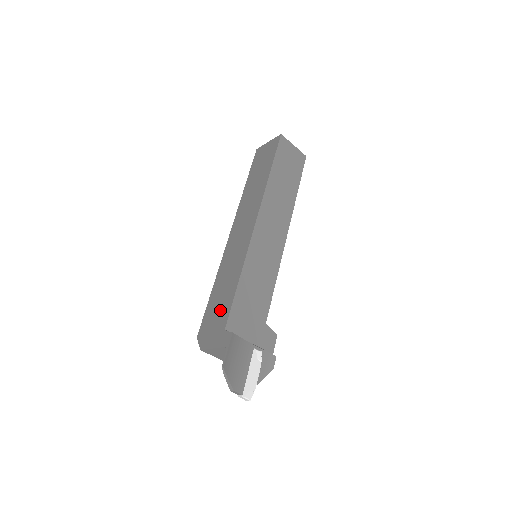
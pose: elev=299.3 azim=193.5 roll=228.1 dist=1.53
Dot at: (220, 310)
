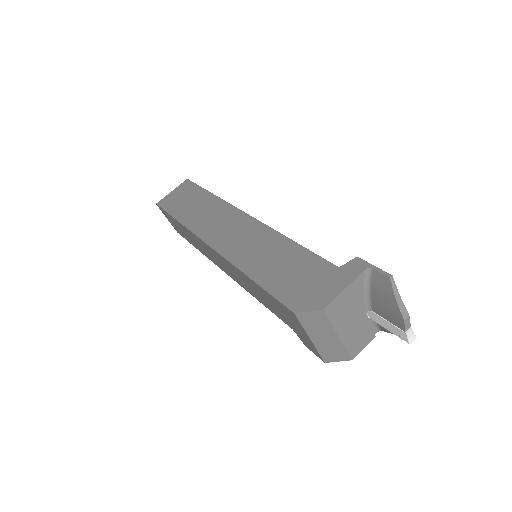
Dot at: (301, 270)
